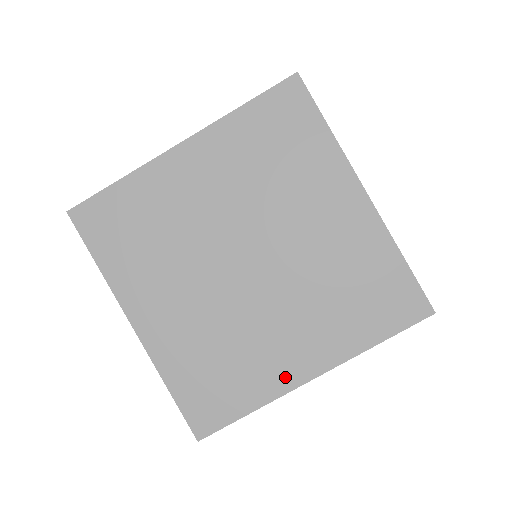
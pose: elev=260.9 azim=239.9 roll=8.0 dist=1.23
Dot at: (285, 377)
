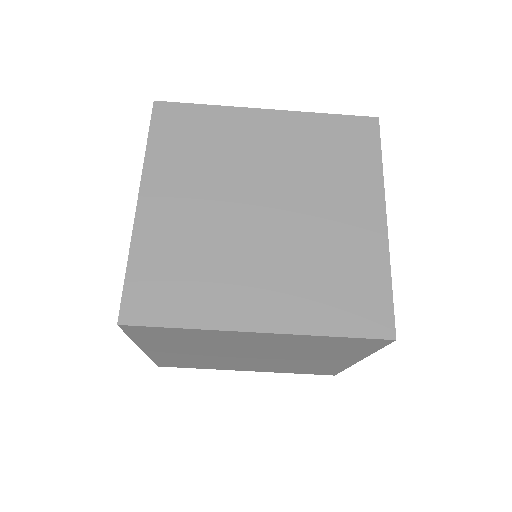
Dot at: (342, 364)
